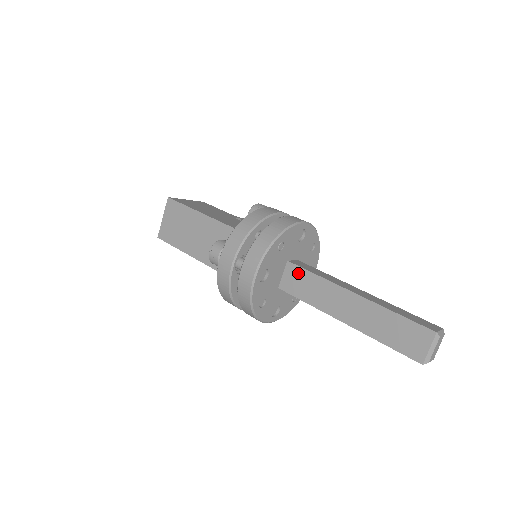
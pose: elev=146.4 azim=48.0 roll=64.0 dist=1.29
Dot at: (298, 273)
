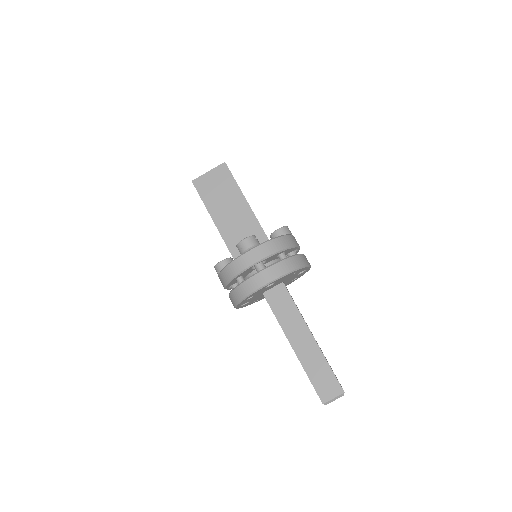
Dot at: (285, 295)
